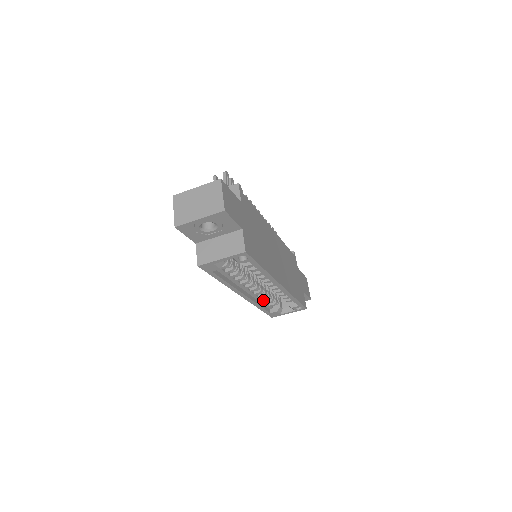
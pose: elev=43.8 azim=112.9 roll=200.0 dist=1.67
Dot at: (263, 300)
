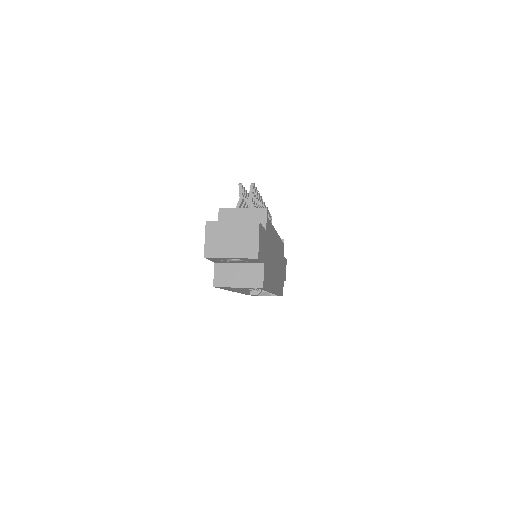
Dot at: (249, 289)
